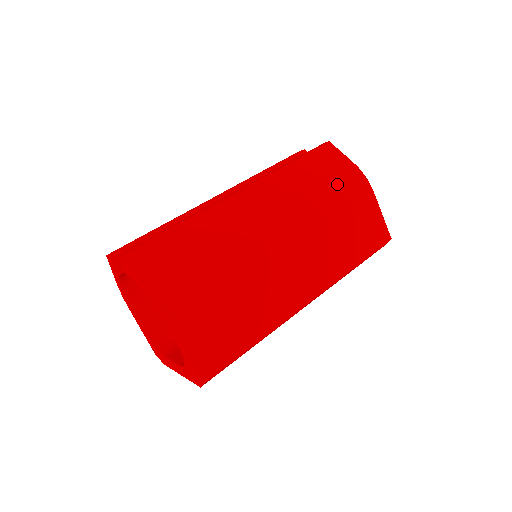
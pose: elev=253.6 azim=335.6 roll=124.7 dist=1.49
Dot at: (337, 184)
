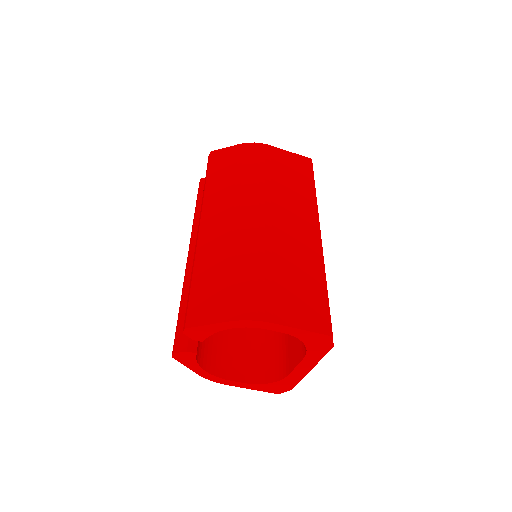
Dot at: (246, 161)
